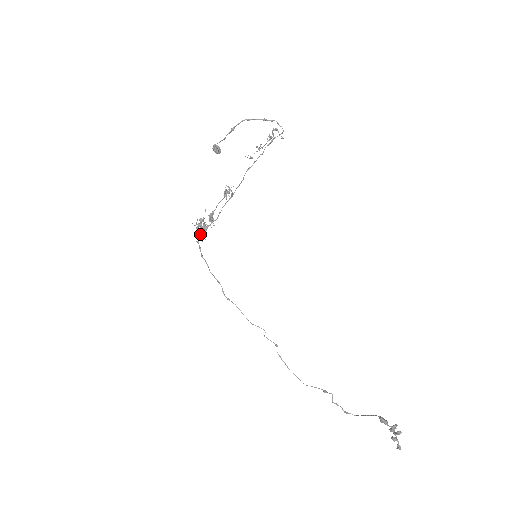
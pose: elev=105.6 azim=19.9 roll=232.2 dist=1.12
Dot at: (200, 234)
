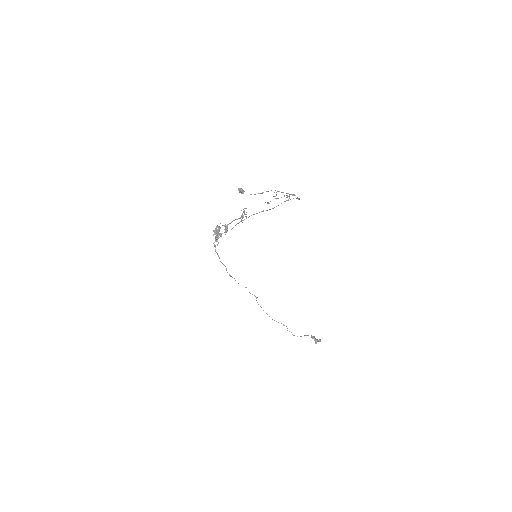
Dot at: occluded
